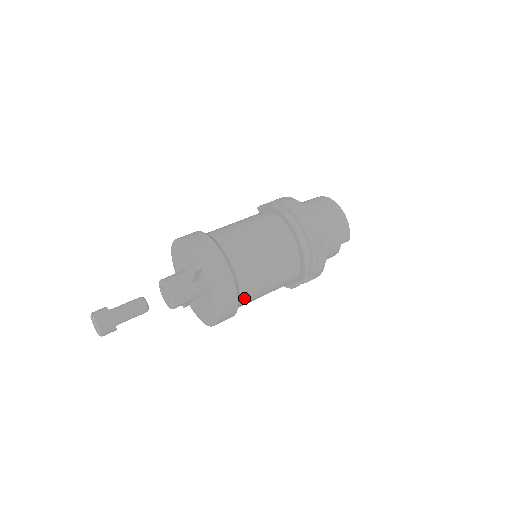
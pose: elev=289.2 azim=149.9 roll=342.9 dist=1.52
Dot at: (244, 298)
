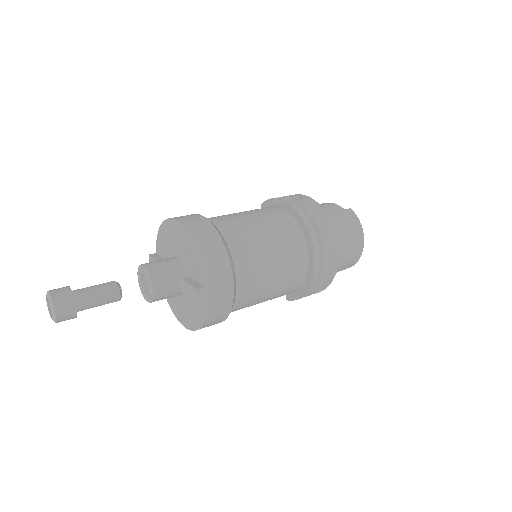
Dot at: occluded
